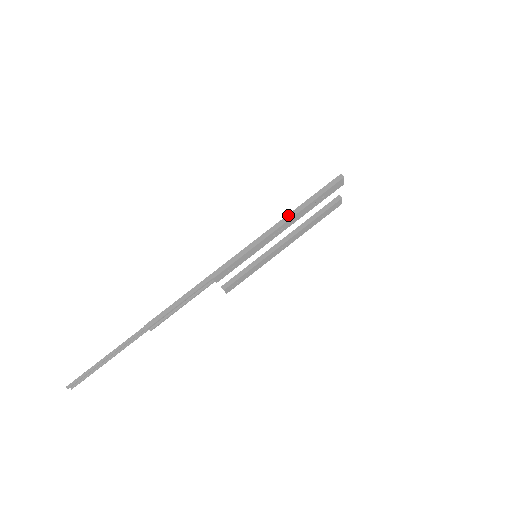
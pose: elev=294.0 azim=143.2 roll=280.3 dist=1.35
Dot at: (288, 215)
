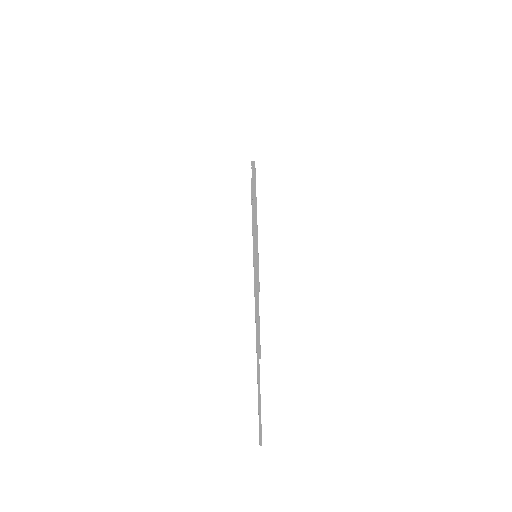
Dot at: (253, 212)
